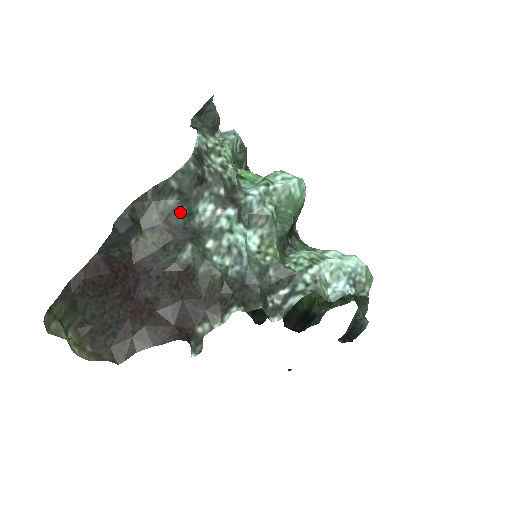
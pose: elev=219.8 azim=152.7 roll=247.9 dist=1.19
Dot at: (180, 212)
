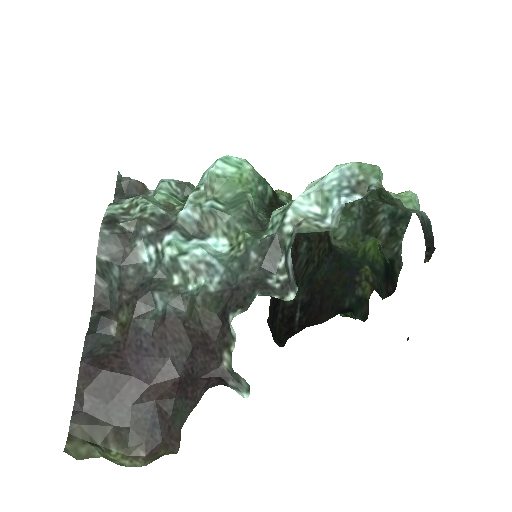
Dot at: (129, 275)
